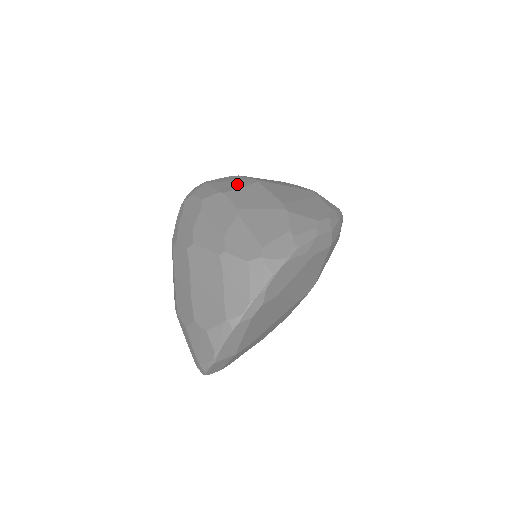
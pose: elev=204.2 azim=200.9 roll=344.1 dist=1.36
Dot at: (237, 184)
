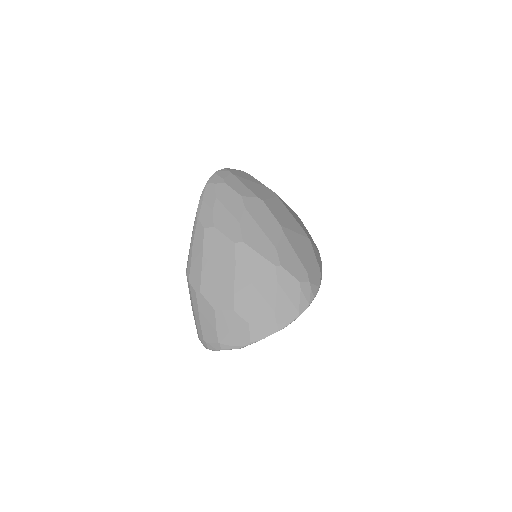
Dot at: (263, 191)
